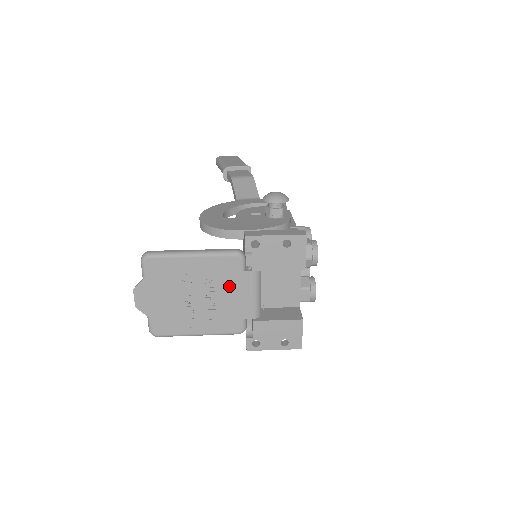
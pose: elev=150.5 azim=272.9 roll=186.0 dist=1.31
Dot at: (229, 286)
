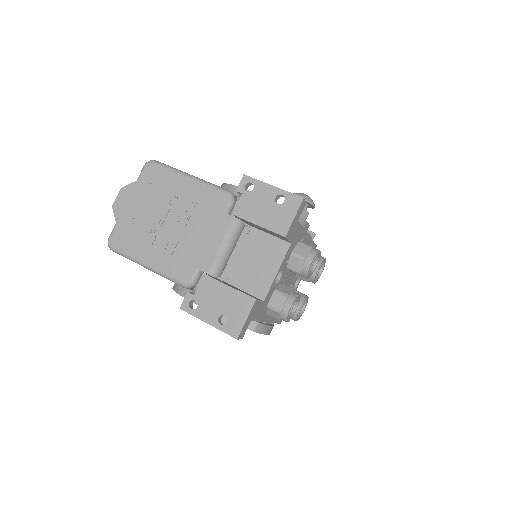
Dot at: (203, 223)
